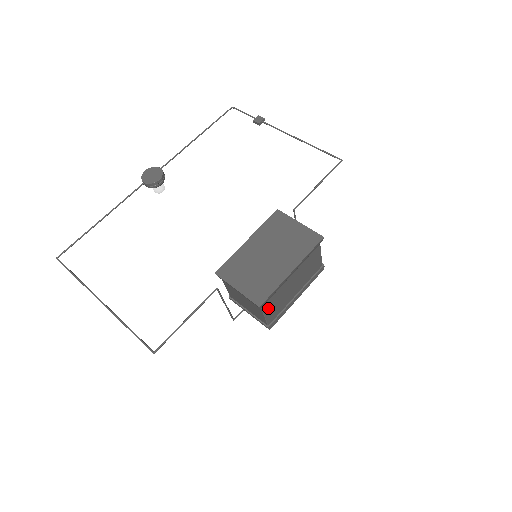
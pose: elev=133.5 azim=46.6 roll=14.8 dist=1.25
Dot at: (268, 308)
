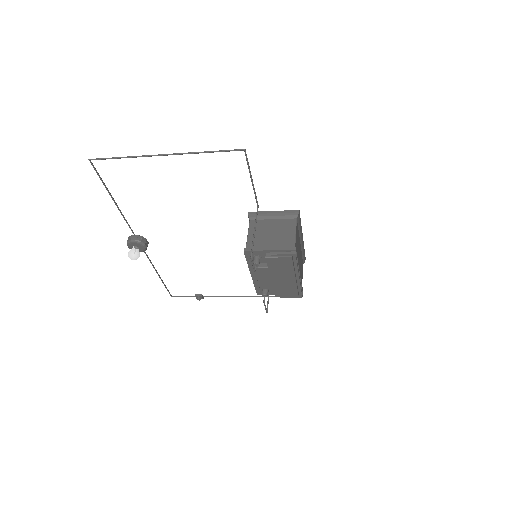
Dot at: (296, 231)
